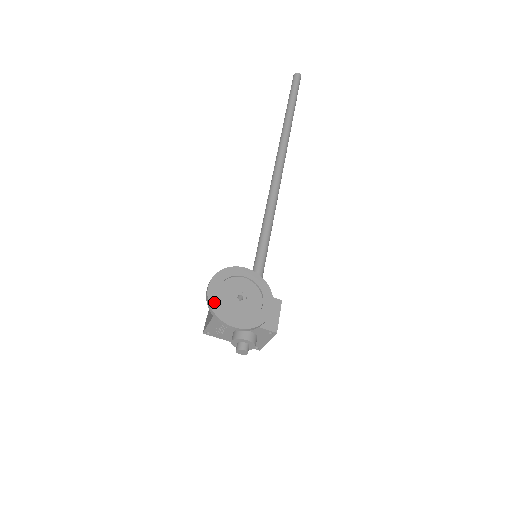
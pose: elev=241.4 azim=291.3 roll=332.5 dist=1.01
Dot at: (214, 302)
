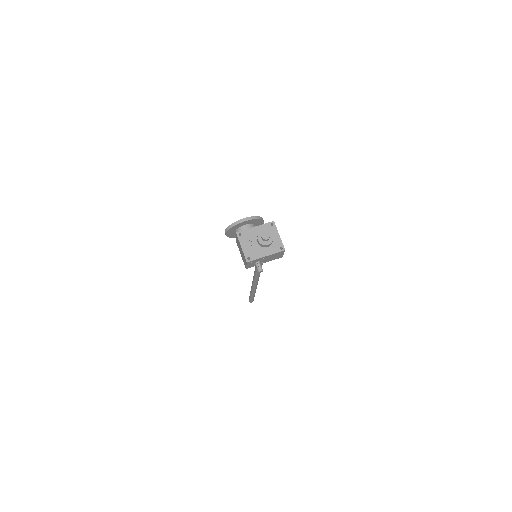
Dot at: (230, 227)
